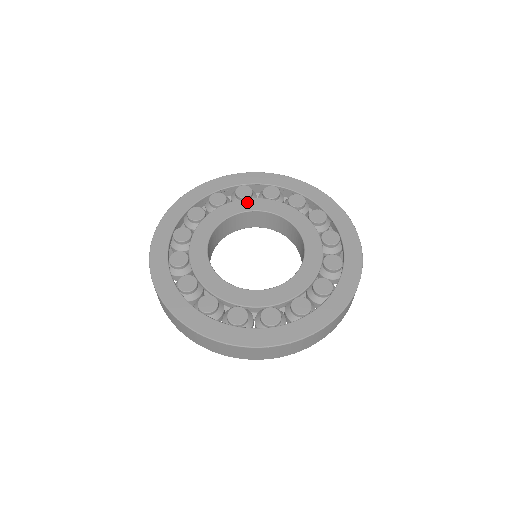
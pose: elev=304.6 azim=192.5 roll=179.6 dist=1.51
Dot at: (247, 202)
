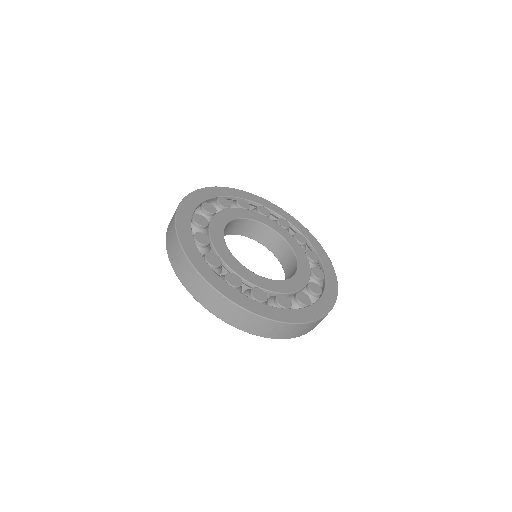
Dot at: (264, 218)
